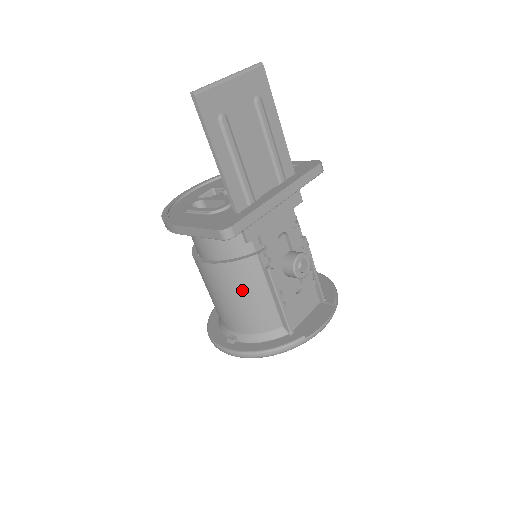
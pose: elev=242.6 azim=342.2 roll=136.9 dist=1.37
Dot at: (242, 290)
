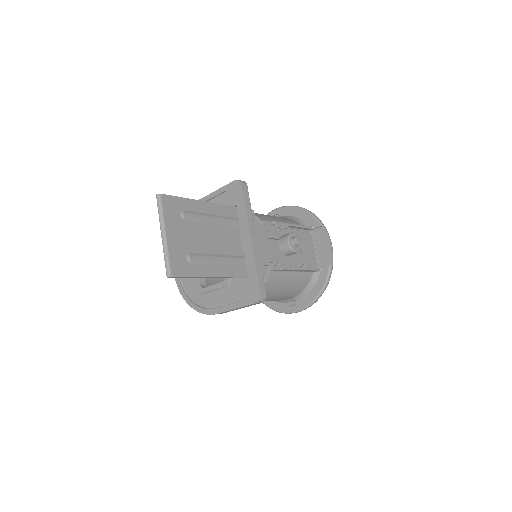
Dot at: (279, 289)
